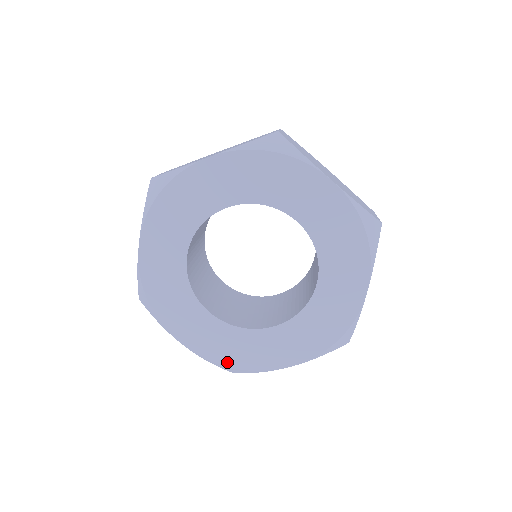
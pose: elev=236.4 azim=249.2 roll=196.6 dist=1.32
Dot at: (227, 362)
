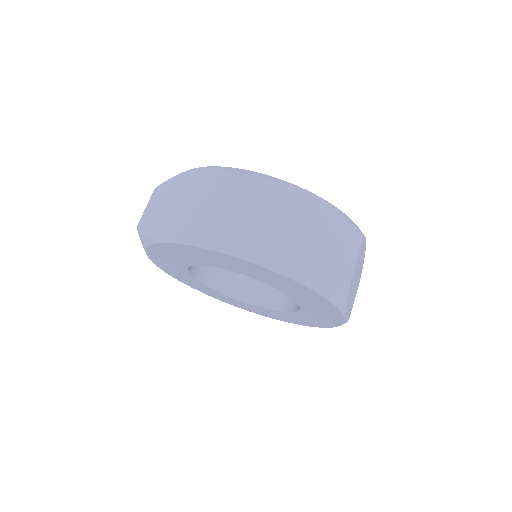
Dot at: occluded
